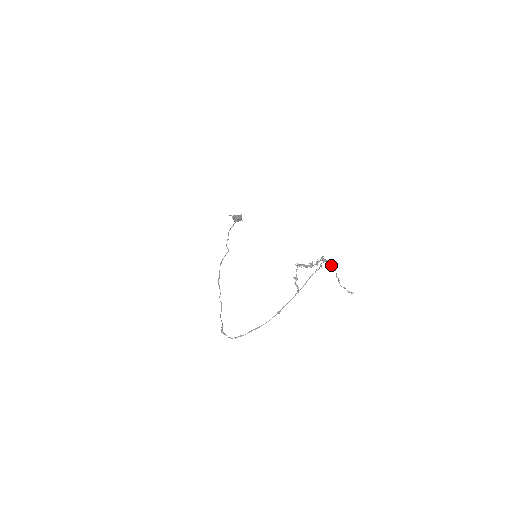
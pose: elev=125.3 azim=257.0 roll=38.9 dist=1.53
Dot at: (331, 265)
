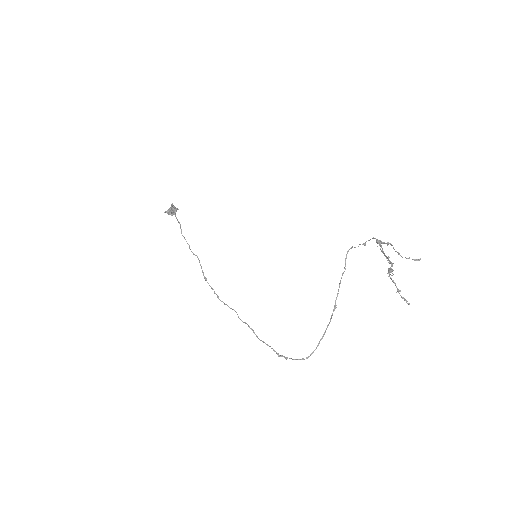
Dot at: (386, 243)
